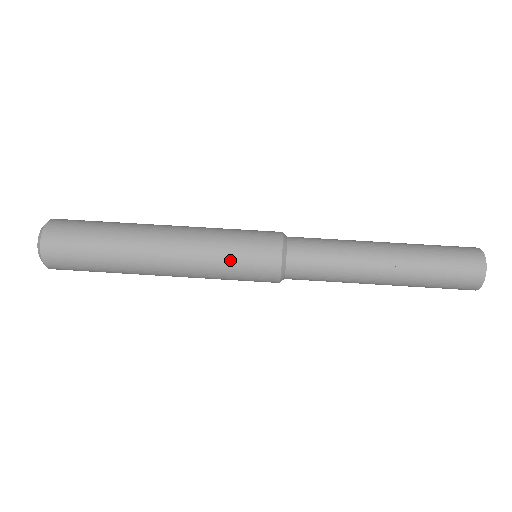
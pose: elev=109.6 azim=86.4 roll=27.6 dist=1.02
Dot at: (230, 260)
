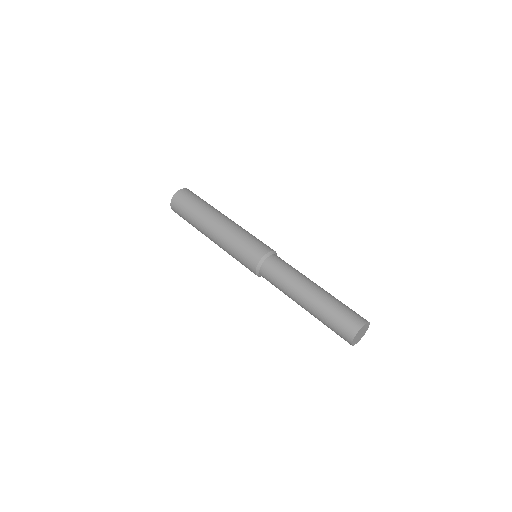
Dot at: (235, 257)
